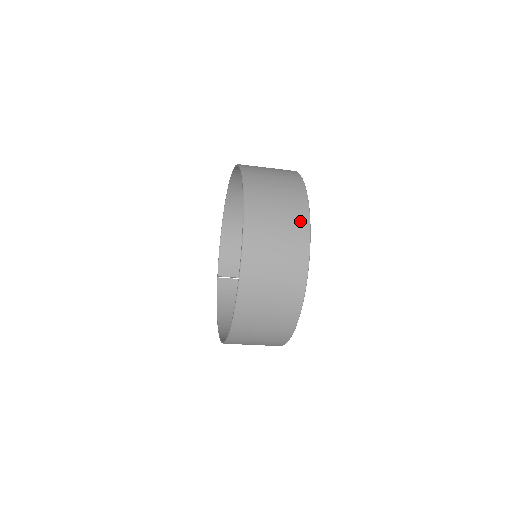
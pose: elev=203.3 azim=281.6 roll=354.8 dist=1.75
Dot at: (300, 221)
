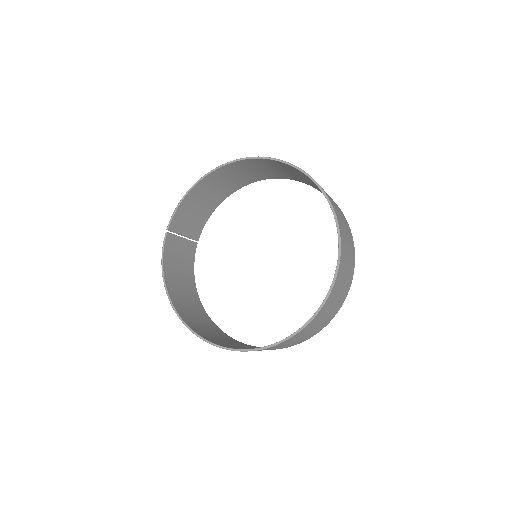
Dot at: (351, 278)
